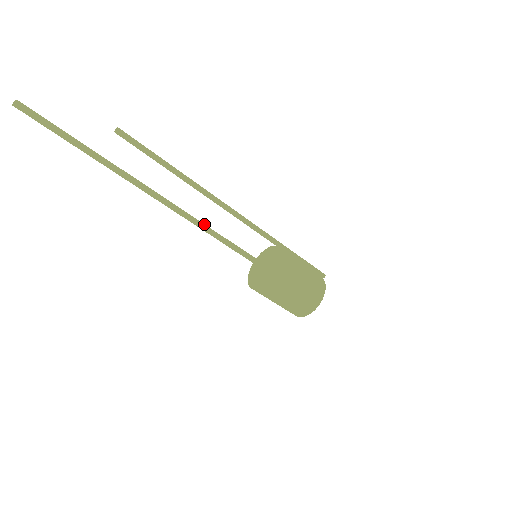
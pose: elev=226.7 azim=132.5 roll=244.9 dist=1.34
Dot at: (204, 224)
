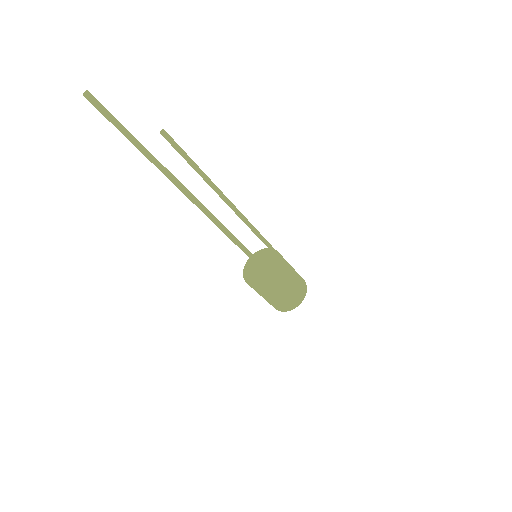
Dot at: (223, 225)
